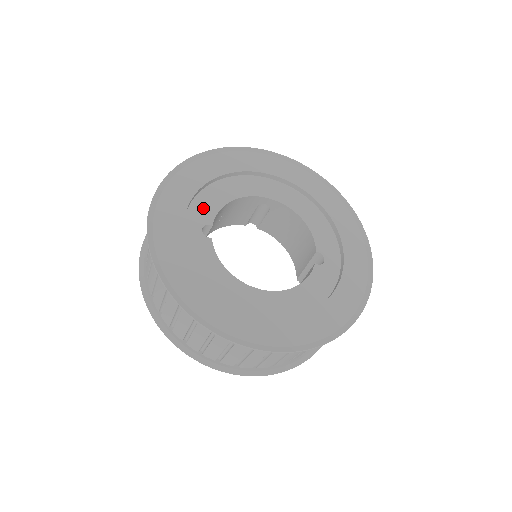
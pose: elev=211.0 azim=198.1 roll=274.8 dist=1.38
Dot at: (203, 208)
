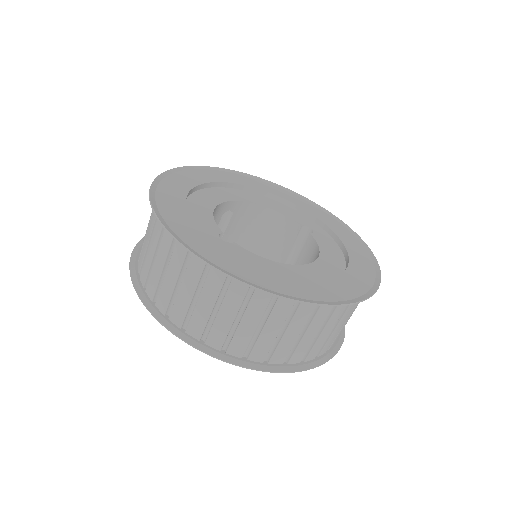
Dot at: (202, 223)
